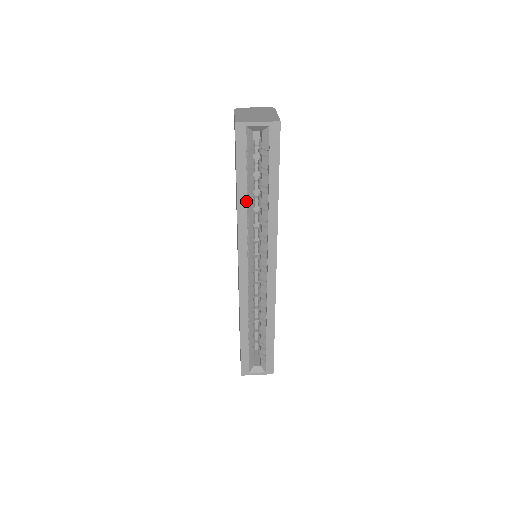
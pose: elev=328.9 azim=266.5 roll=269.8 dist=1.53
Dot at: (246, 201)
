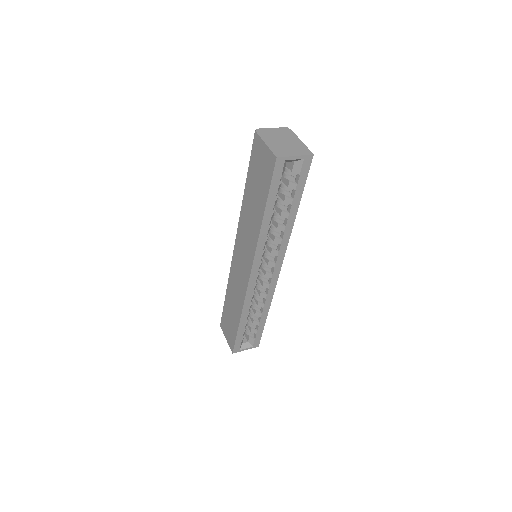
Dot at: (270, 220)
